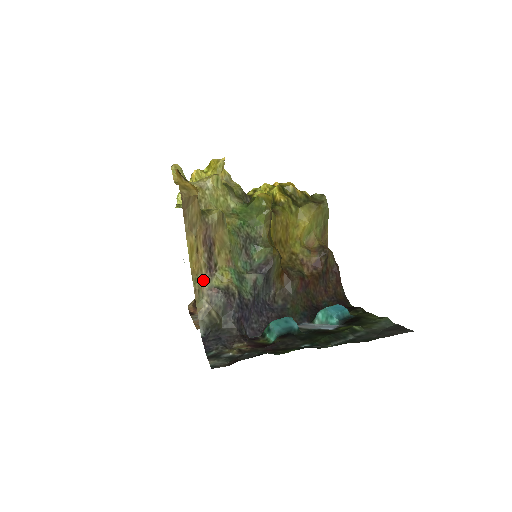
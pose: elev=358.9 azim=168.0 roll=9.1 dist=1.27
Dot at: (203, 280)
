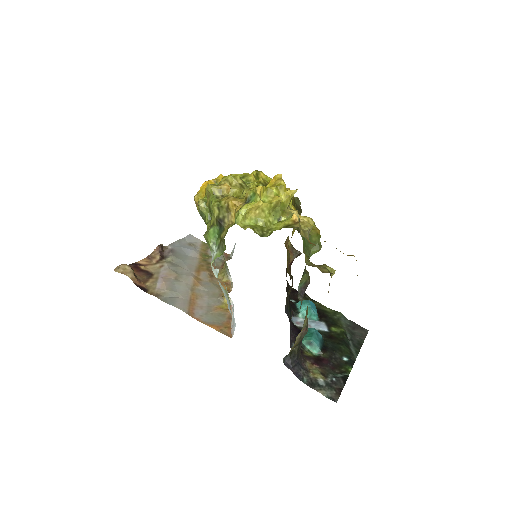
Dot at: occluded
